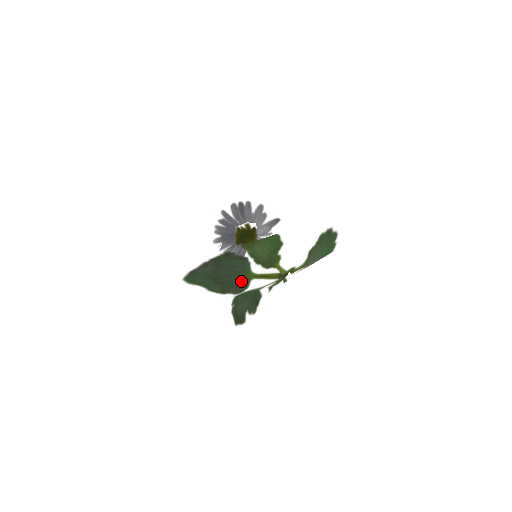
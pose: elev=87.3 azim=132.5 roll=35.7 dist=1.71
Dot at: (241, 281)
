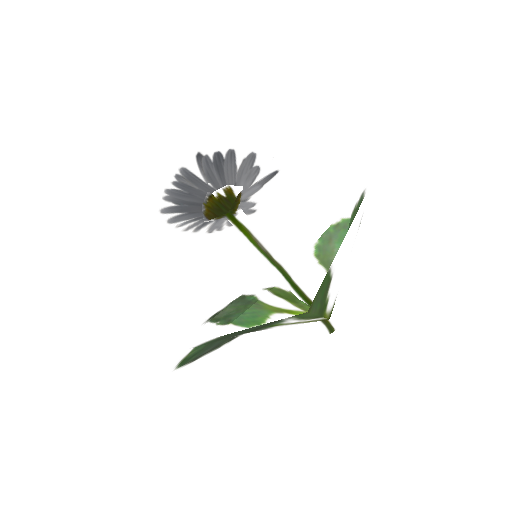
Dot at: occluded
